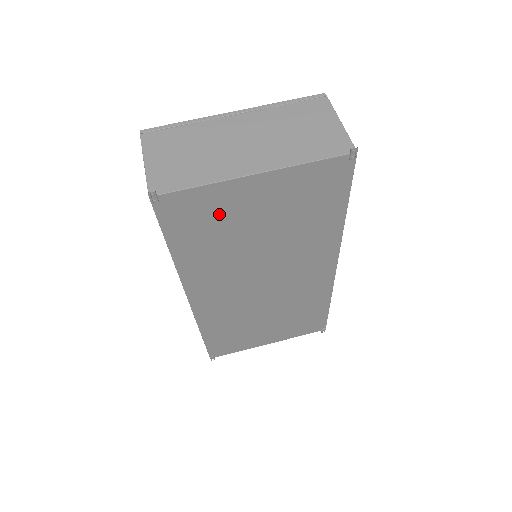
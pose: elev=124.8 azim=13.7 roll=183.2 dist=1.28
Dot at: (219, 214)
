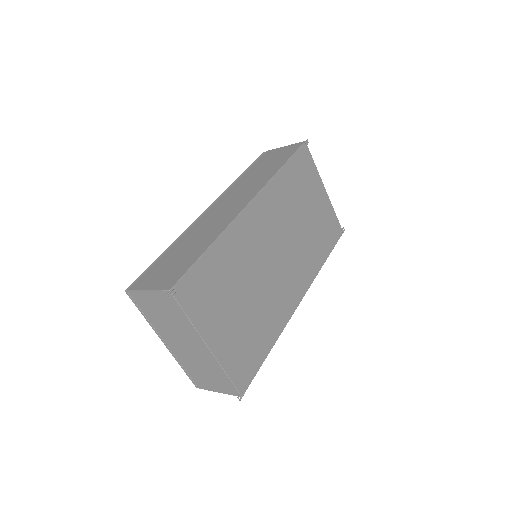
Dot at: (308, 183)
